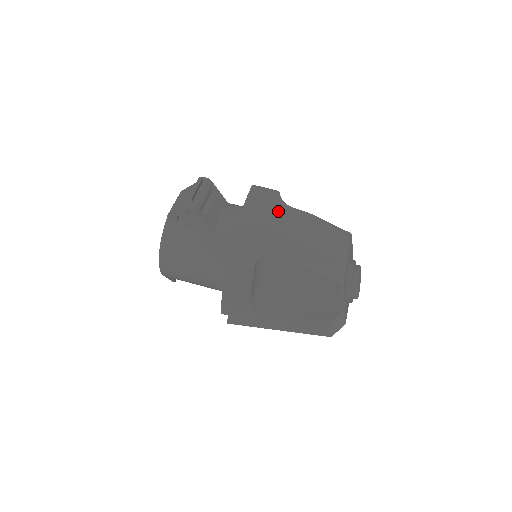
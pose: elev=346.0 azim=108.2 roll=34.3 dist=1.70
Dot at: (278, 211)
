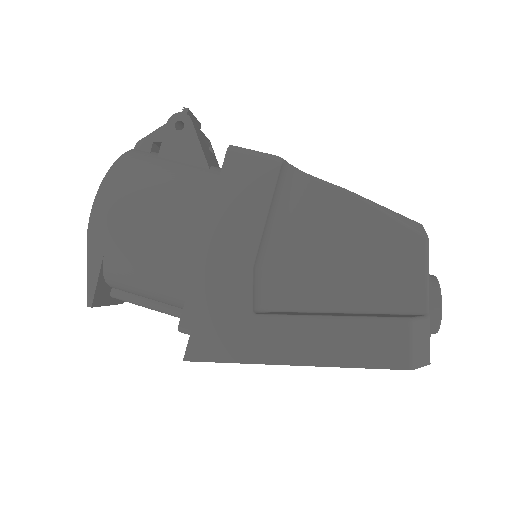
Dot at: occluded
